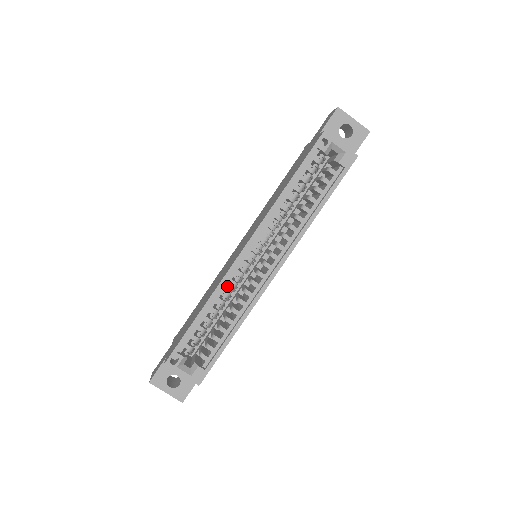
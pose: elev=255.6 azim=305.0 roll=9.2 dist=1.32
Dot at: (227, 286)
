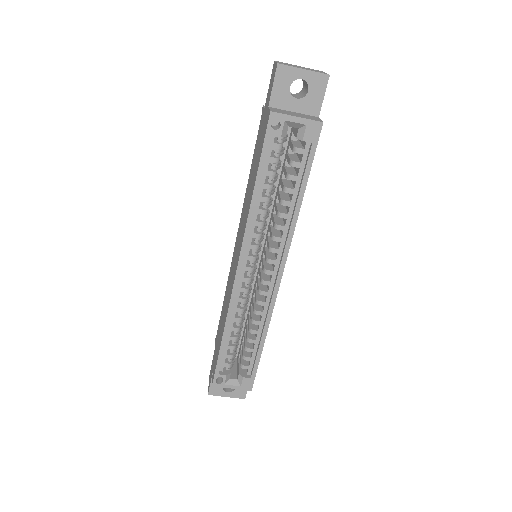
Dot at: occluded
